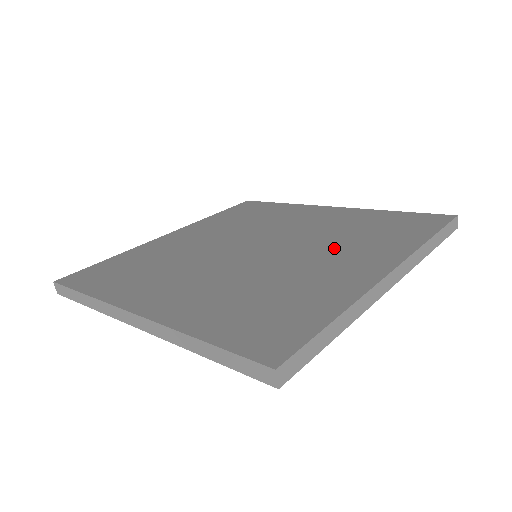
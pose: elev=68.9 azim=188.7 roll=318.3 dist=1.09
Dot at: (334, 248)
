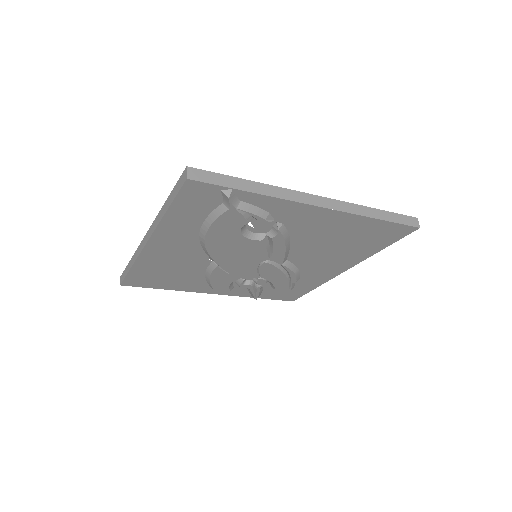
Dot at: occluded
